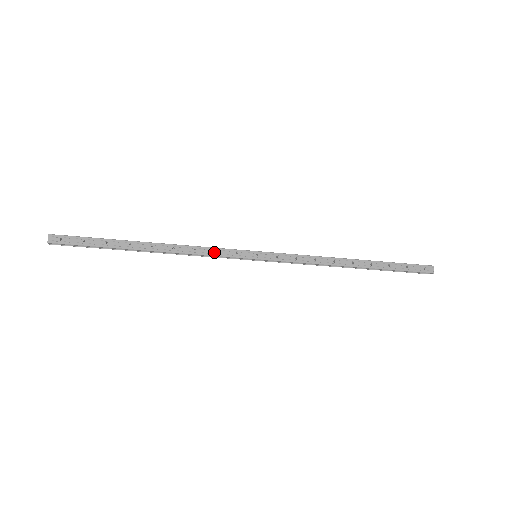
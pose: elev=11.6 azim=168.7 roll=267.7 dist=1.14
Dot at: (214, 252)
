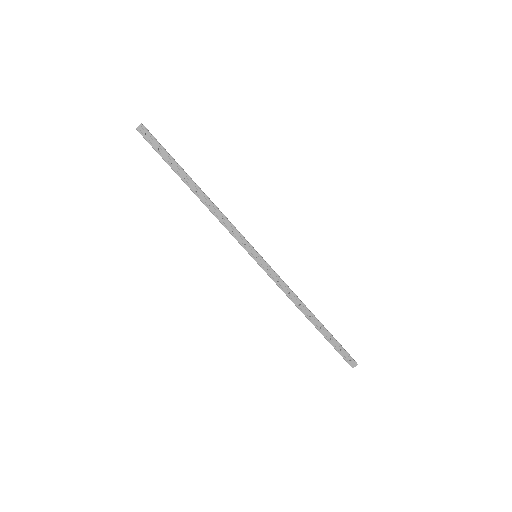
Dot at: (232, 230)
